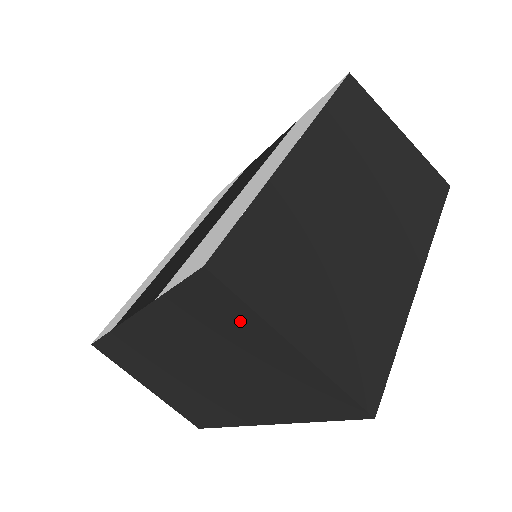
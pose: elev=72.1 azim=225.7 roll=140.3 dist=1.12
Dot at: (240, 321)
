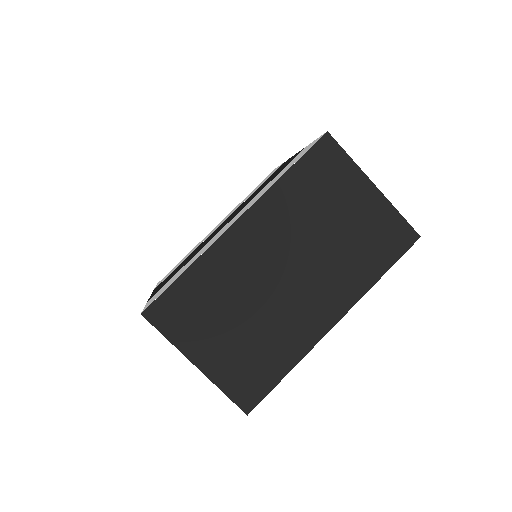
Dot at: occluded
